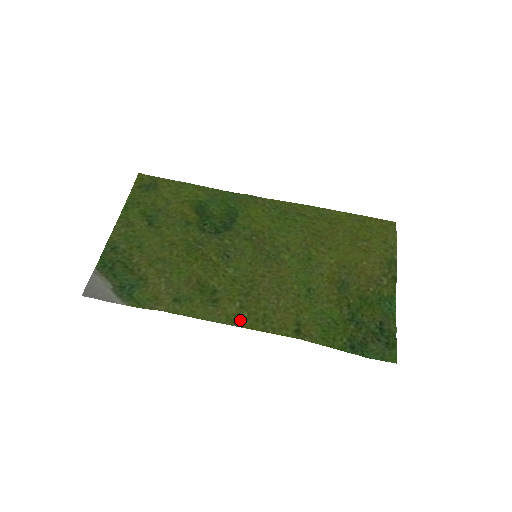
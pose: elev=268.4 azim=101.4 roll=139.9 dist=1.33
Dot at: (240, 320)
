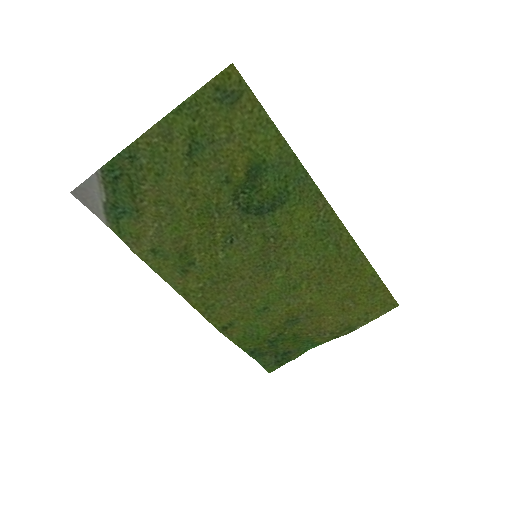
Dot at: (191, 296)
